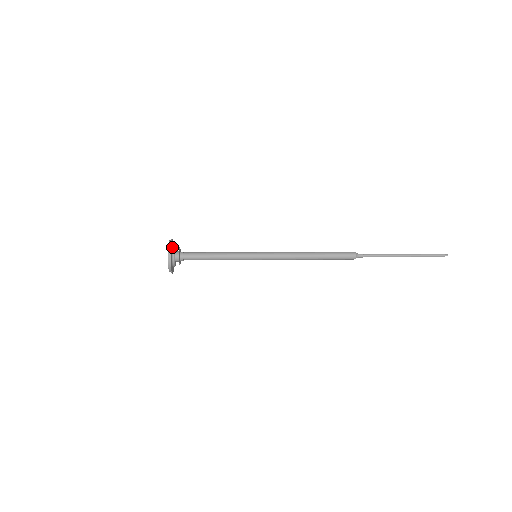
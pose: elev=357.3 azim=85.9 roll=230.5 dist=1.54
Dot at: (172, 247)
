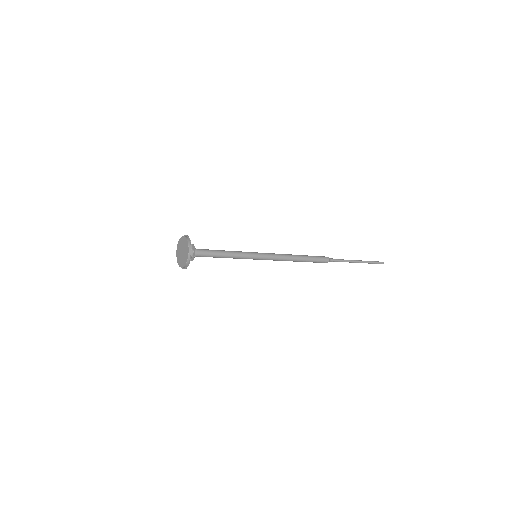
Dot at: (189, 245)
